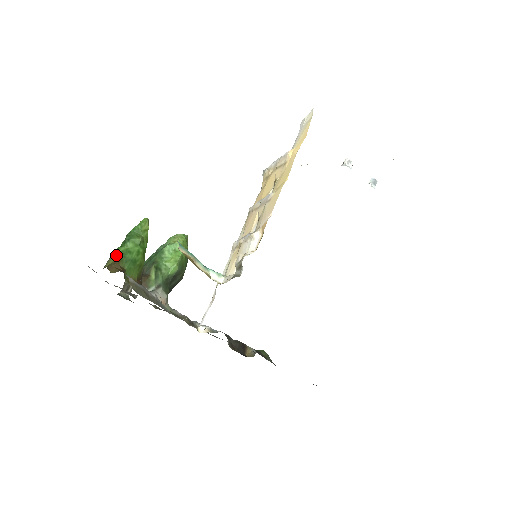
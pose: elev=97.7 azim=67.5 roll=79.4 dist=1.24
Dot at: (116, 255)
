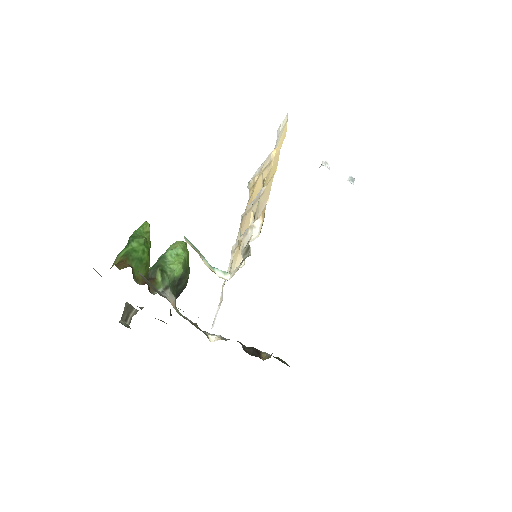
Dot at: (122, 255)
